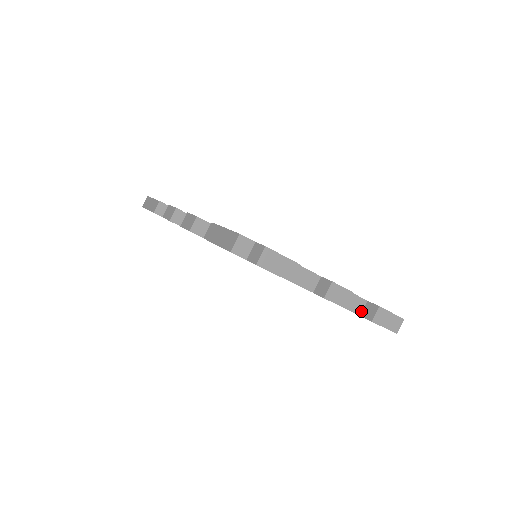
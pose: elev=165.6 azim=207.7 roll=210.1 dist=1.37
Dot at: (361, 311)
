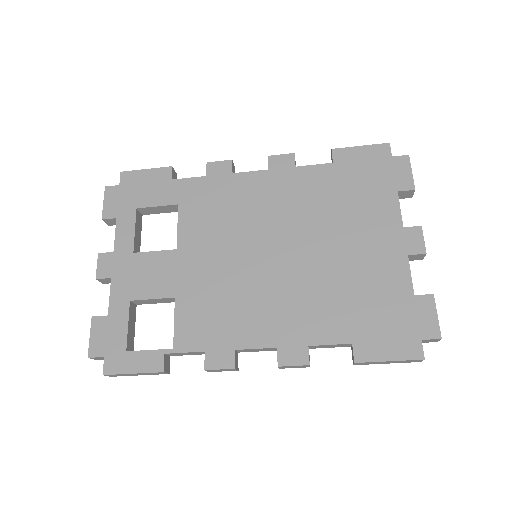
Dot at: (413, 295)
